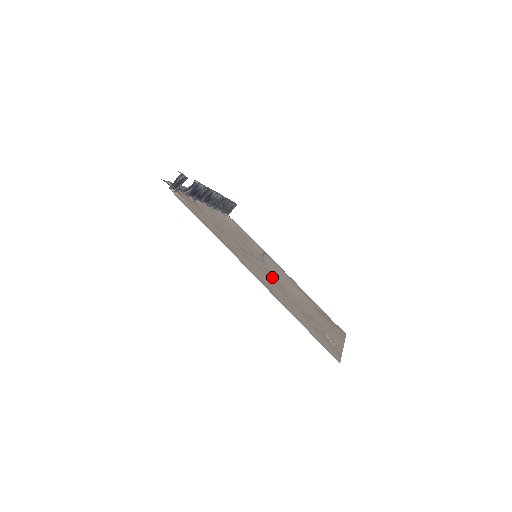
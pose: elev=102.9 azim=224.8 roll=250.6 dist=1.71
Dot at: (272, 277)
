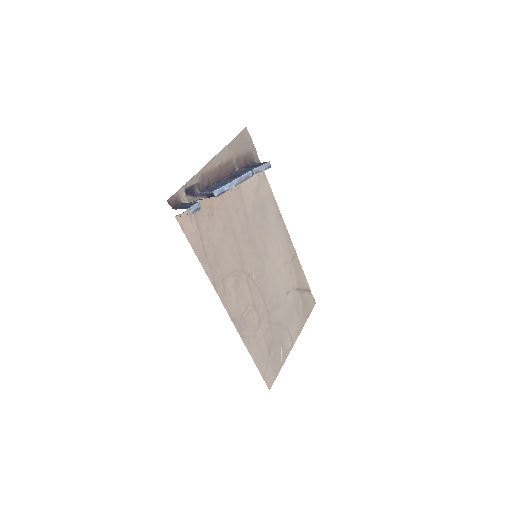
Dot at: (260, 284)
